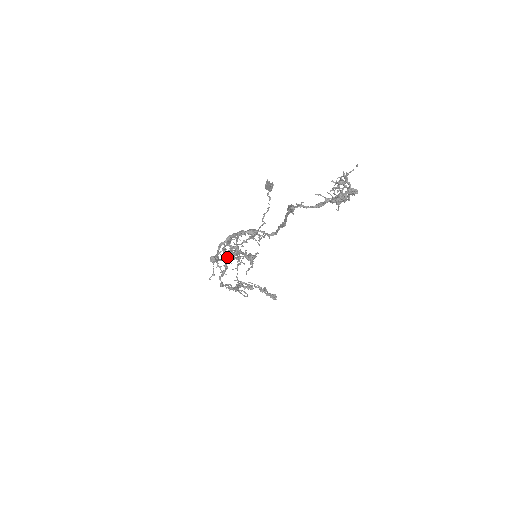
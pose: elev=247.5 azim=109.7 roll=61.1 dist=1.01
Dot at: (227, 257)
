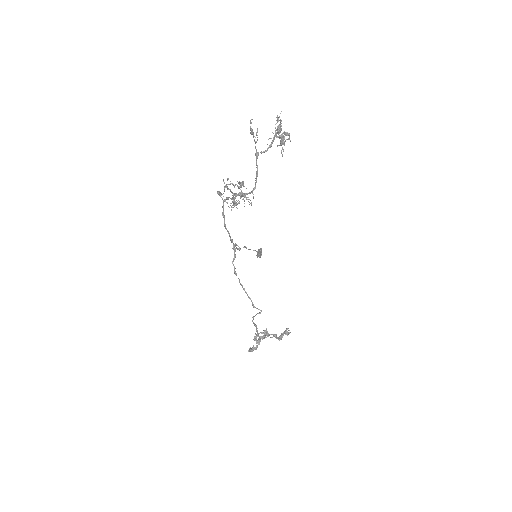
Dot at: (234, 244)
